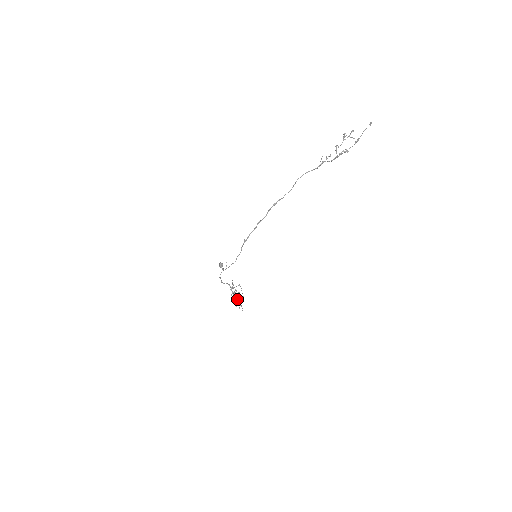
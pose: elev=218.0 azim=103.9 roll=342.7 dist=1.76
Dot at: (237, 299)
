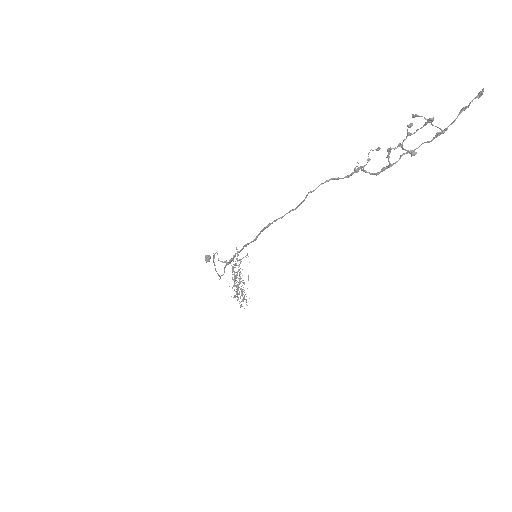
Dot at: occluded
